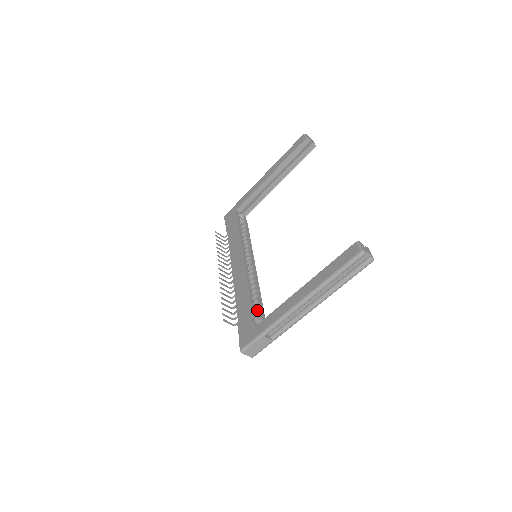
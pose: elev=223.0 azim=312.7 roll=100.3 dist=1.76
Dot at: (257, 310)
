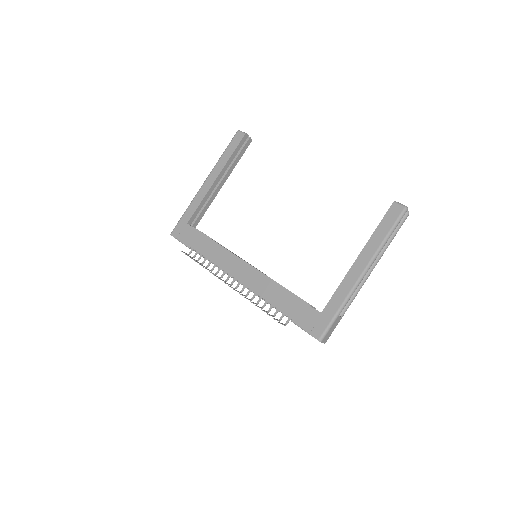
Dot at: occluded
